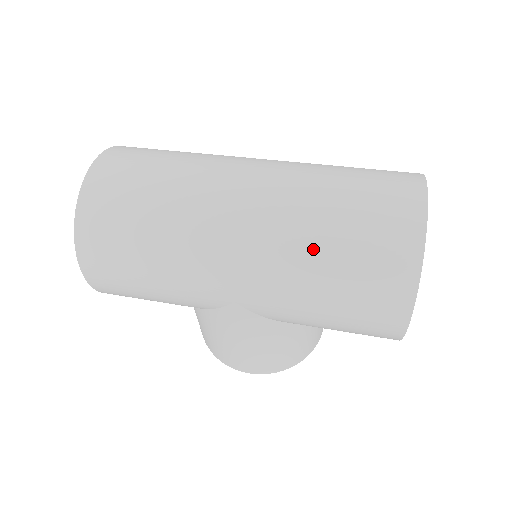
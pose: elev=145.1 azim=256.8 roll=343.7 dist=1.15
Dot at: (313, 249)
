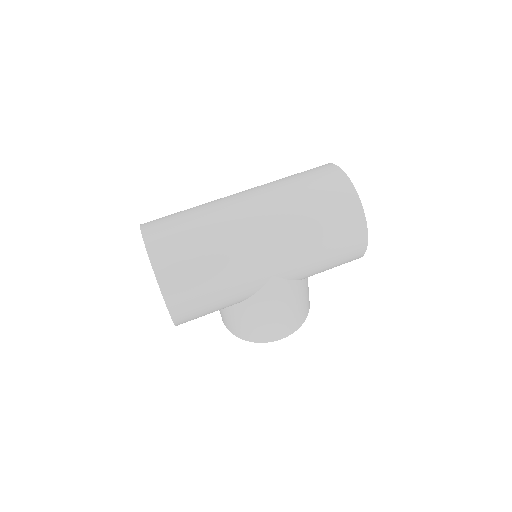
Dot at: (305, 219)
